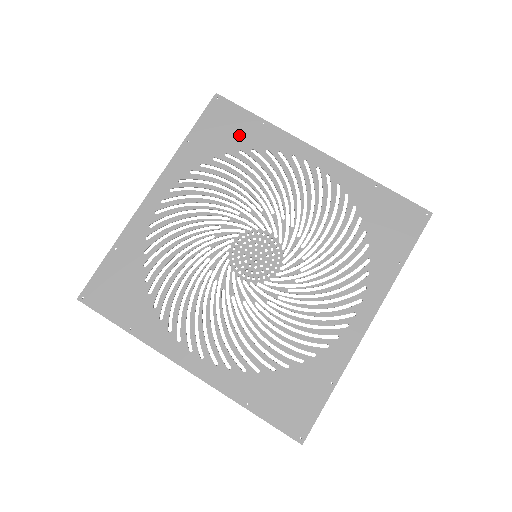
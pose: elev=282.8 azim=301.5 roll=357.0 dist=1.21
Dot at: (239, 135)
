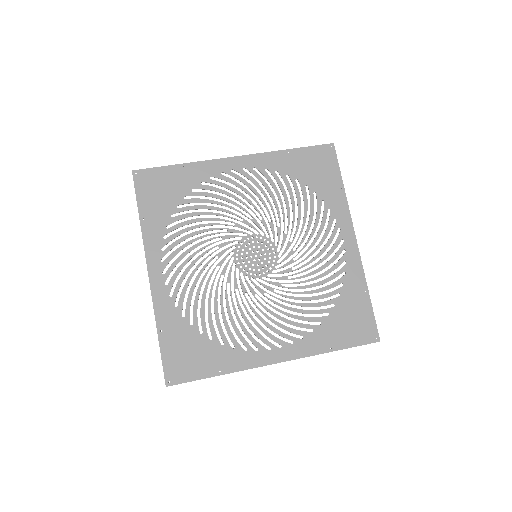
Dot at: (174, 187)
